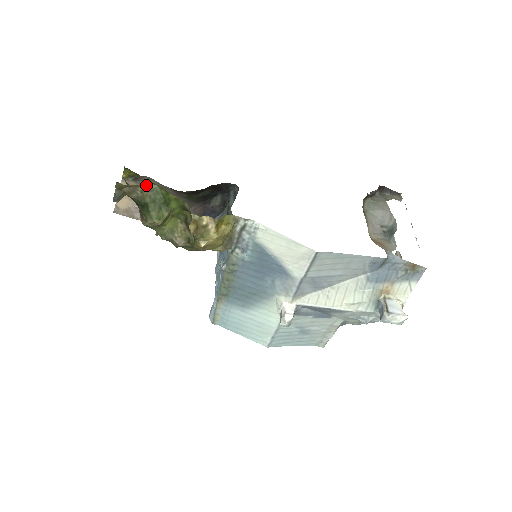
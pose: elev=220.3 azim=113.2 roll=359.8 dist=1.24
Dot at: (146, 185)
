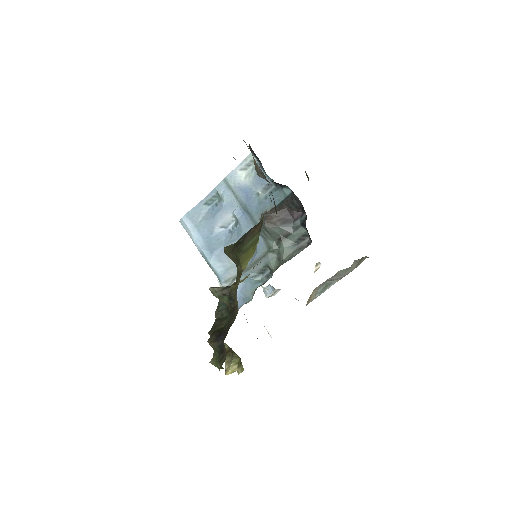
Dot at: occluded
